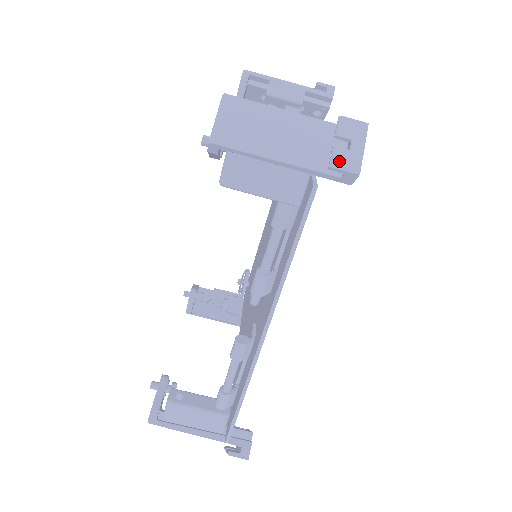
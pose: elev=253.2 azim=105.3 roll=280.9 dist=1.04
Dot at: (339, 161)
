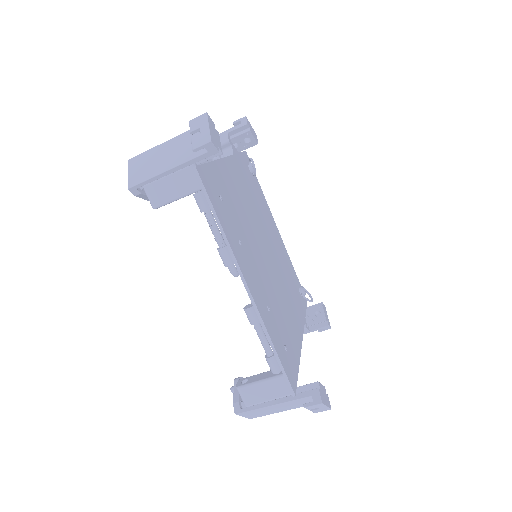
Dot at: (196, 144)
